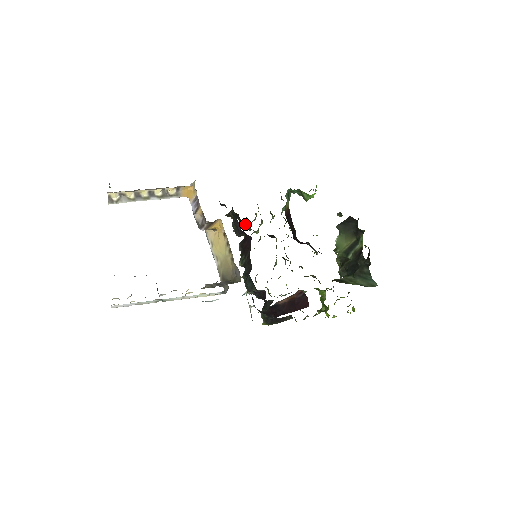
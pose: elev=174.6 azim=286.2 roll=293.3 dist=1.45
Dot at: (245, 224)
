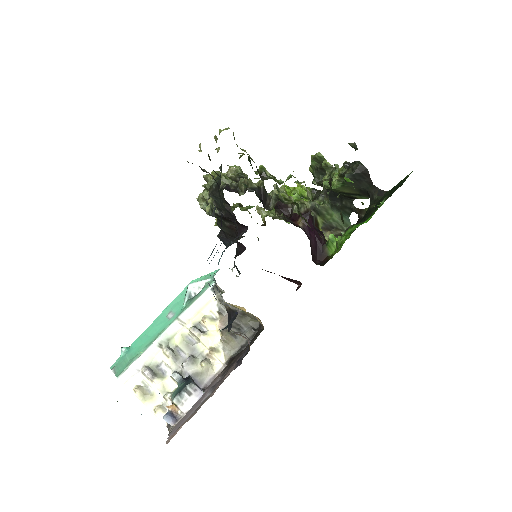
Dot at: occluded
